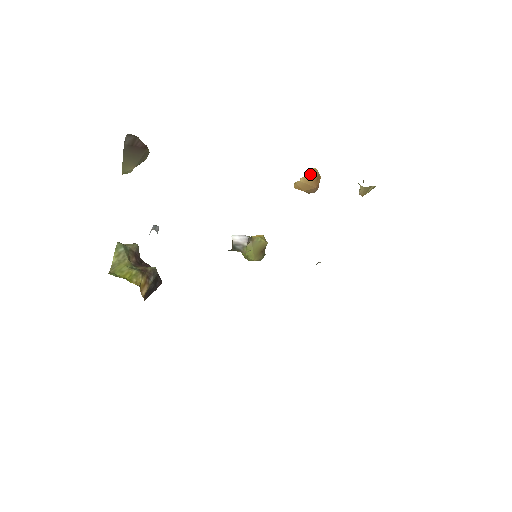
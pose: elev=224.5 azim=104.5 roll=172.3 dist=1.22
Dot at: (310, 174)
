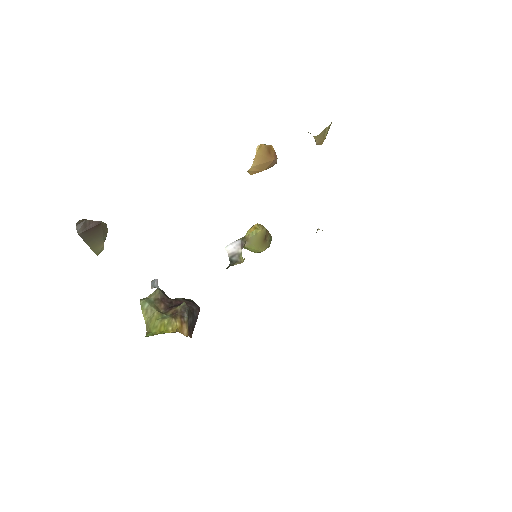
Dot at: (258, 154)
